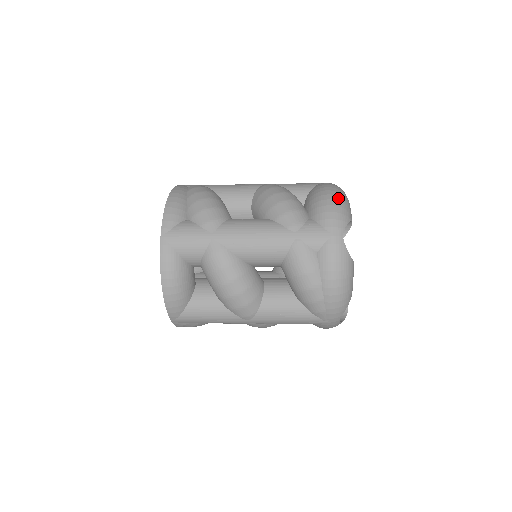
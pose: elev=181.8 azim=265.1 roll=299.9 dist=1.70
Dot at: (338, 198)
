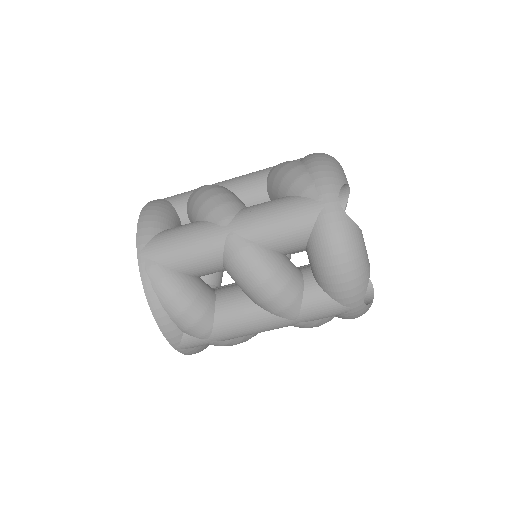
Dot at: occluded
